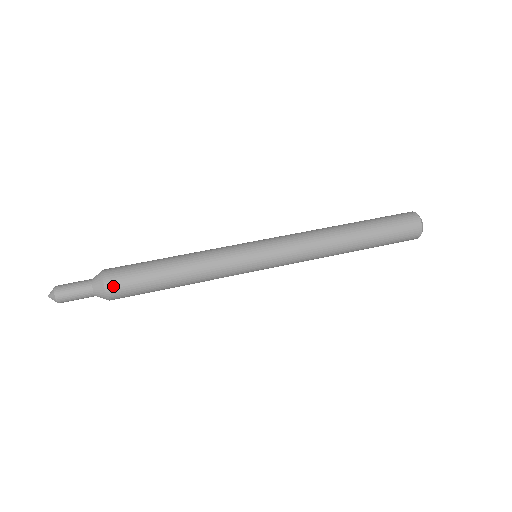
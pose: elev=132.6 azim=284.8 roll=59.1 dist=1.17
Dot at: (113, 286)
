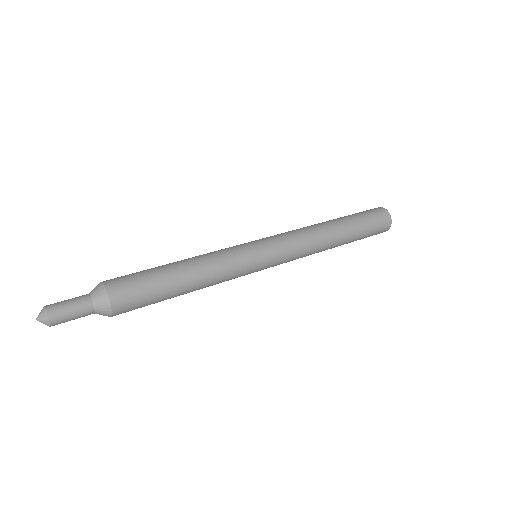
Dot at: (118, 295)
